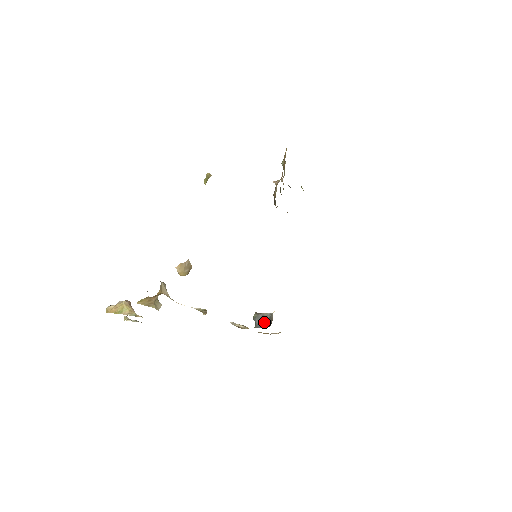
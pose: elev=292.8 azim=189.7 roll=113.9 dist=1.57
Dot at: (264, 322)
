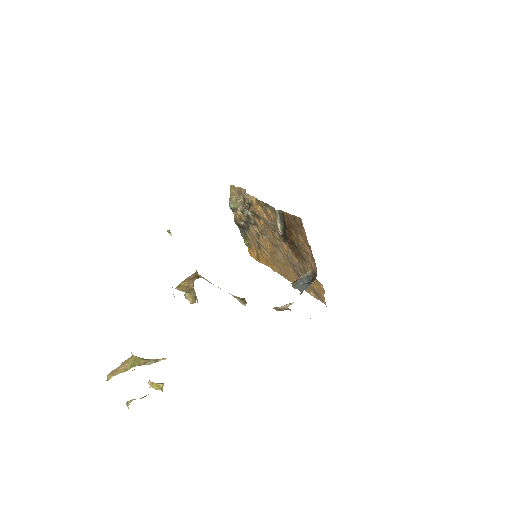
Dot at: (306, 283)
